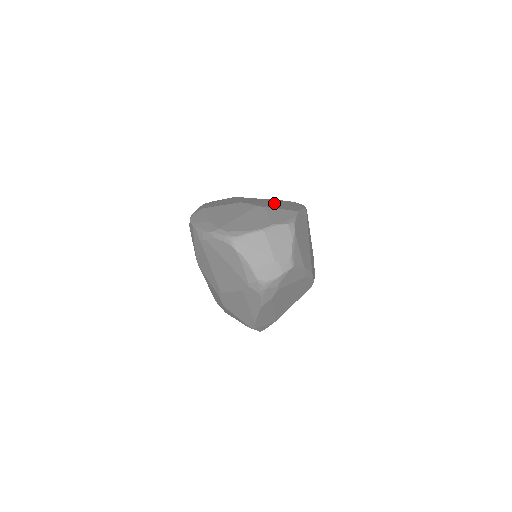
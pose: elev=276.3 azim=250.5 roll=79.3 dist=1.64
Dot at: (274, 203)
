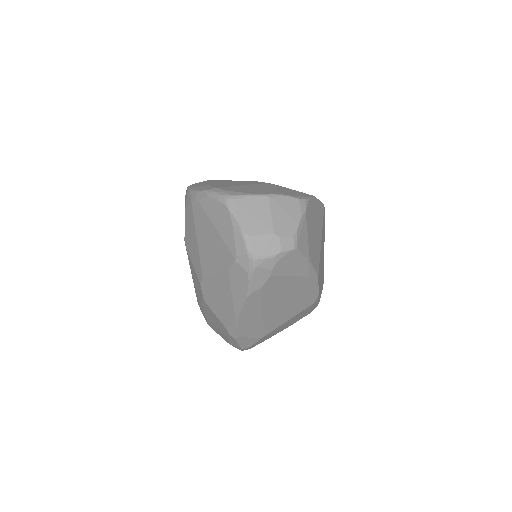
Dot at: occluded
